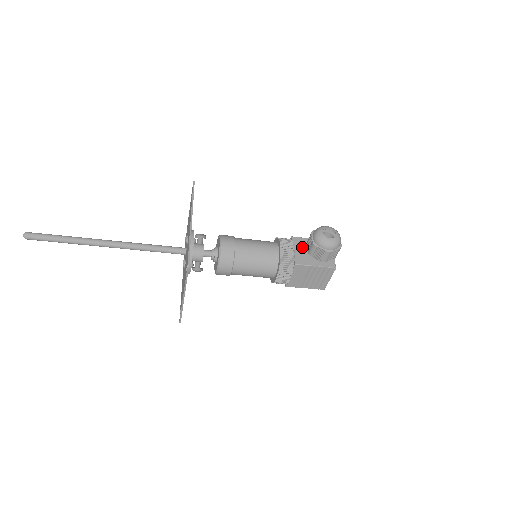
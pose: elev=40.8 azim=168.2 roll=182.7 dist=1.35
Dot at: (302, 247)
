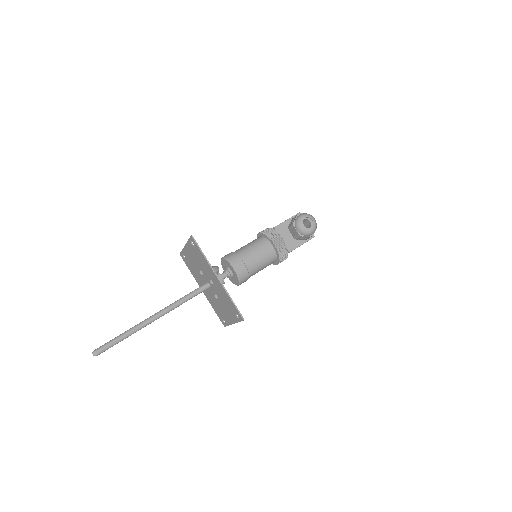
Dot at: (286, 233)
